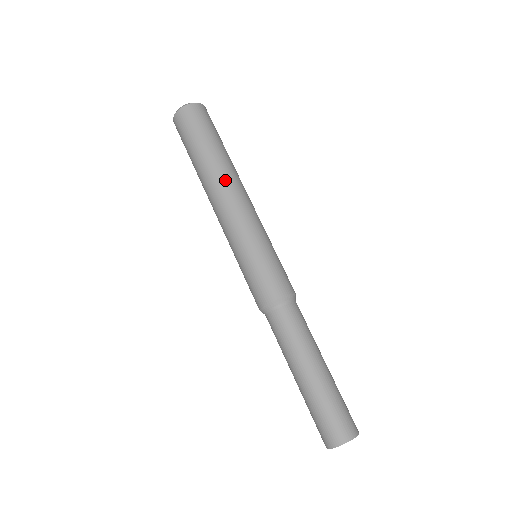
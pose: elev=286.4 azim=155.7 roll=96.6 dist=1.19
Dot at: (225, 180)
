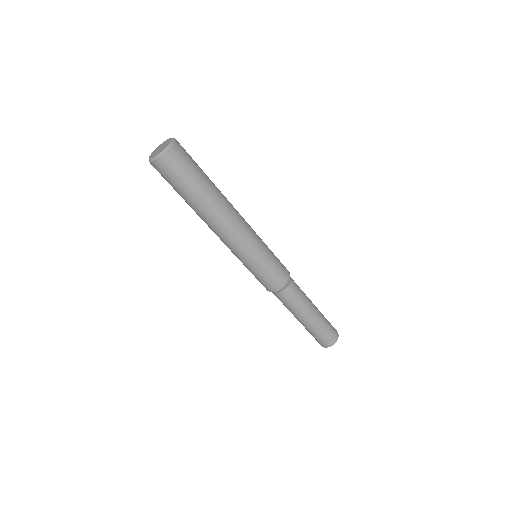
Dot at: (208, 224)
